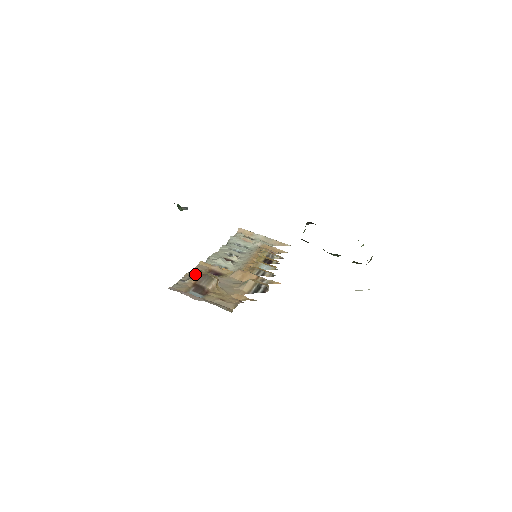
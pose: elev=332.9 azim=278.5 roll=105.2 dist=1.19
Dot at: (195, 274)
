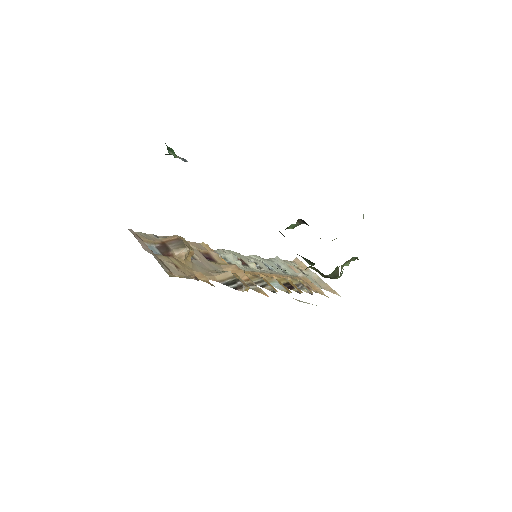
Dot at: occluded
